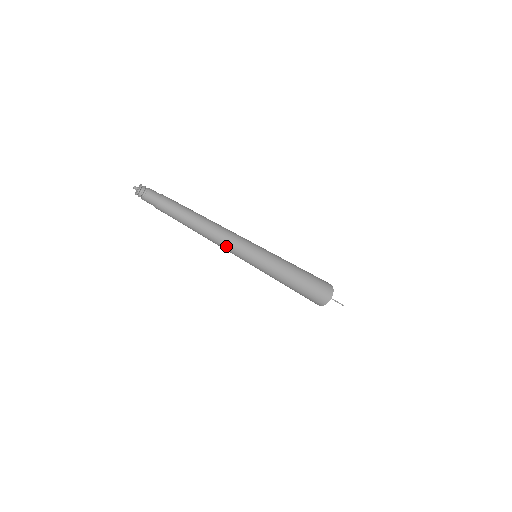
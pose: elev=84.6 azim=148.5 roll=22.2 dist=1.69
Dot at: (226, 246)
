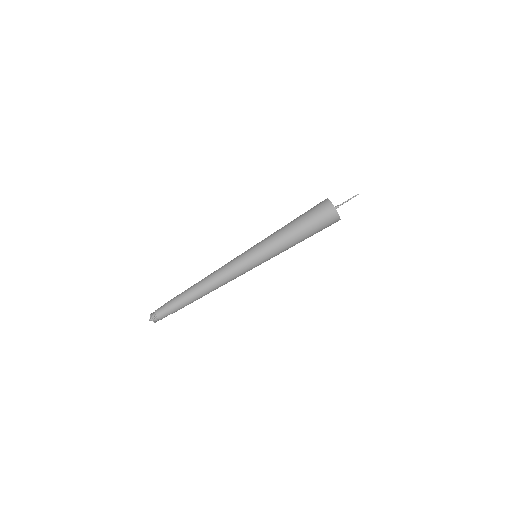
Dot at: (226, 274)
